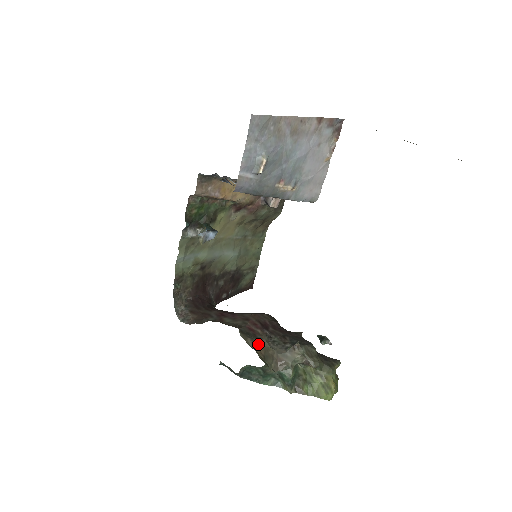
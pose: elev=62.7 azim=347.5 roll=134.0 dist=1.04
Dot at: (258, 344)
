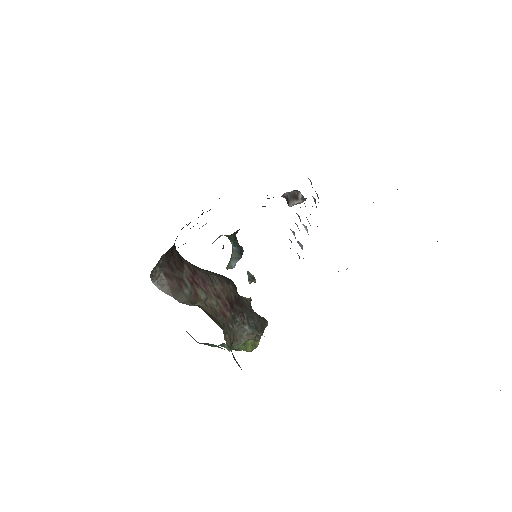
Dot at: (231, 338)
